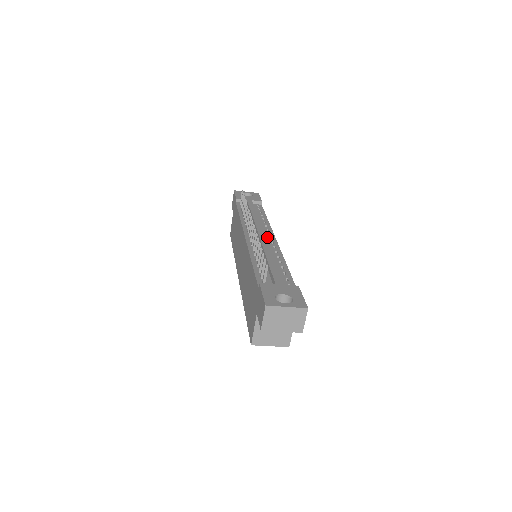
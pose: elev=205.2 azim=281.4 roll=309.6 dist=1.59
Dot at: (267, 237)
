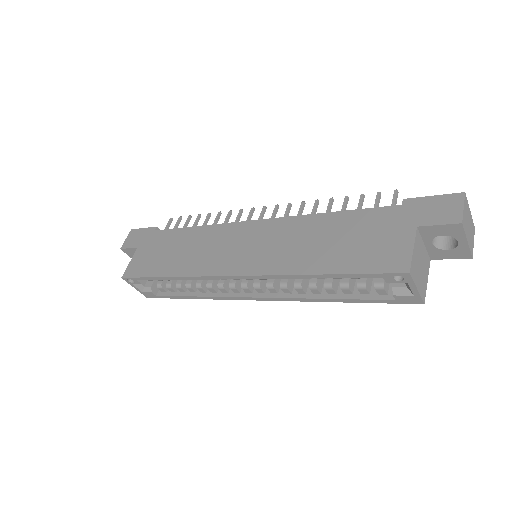
Dot at: occluded
